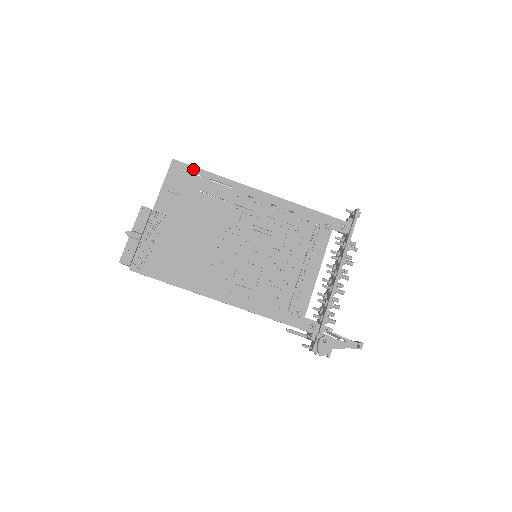
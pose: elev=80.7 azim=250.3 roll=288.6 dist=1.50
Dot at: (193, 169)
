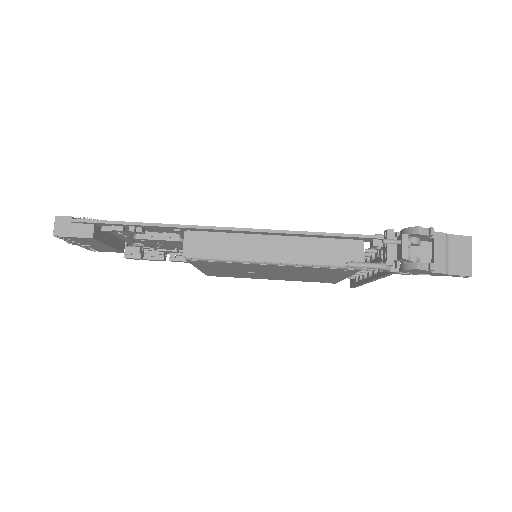
Dot at: occluded
